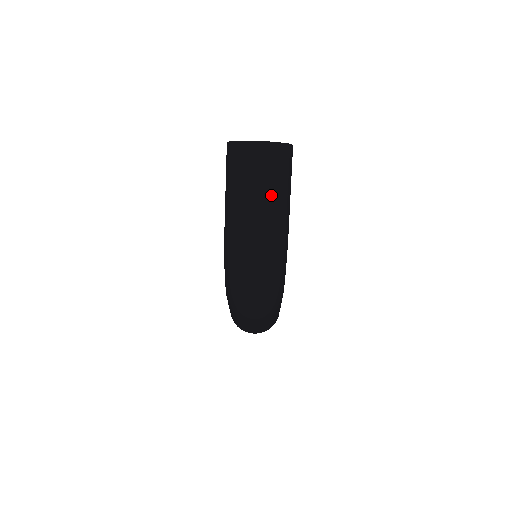
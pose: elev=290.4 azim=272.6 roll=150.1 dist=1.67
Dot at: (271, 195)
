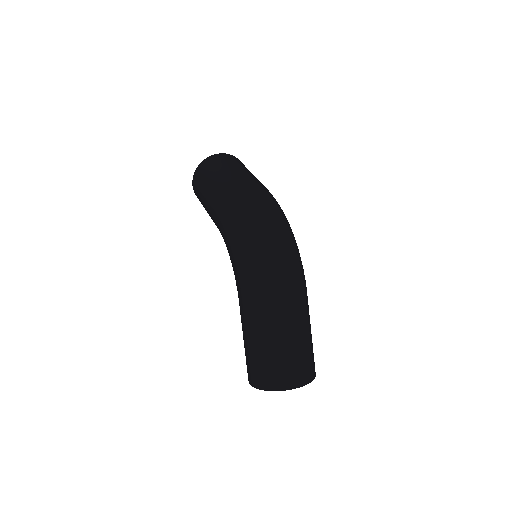
Dot at: (247, 172)
